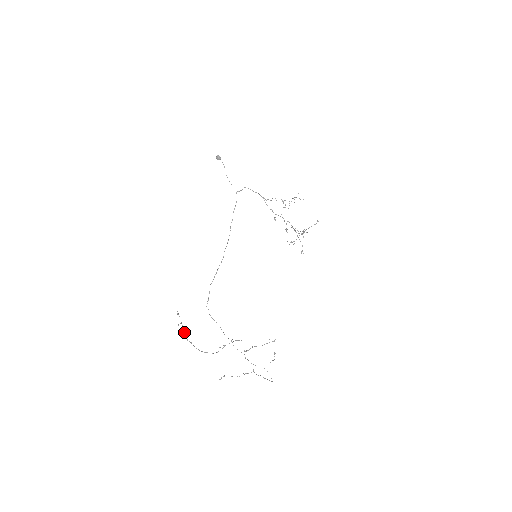
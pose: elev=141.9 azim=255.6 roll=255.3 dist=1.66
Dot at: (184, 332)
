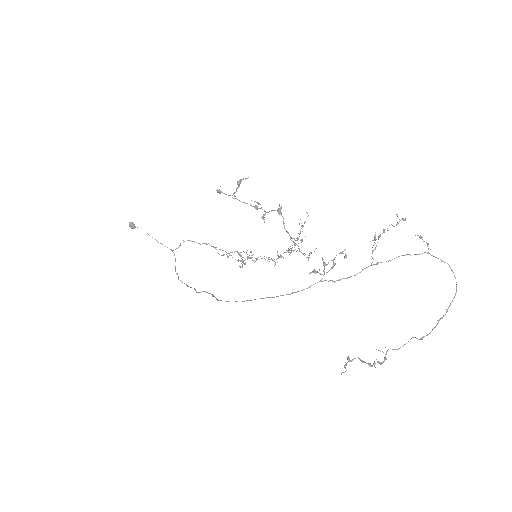
Dot at: occluded
